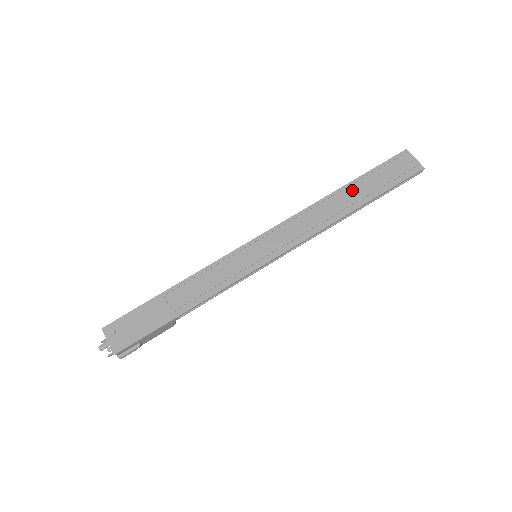
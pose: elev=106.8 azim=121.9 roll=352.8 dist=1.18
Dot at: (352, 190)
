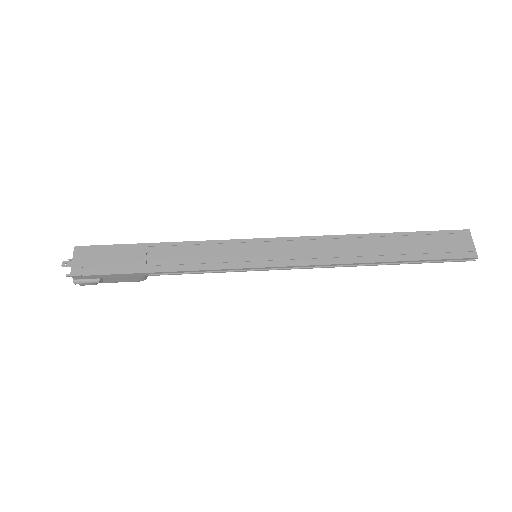
Dot at: (388, 241)
